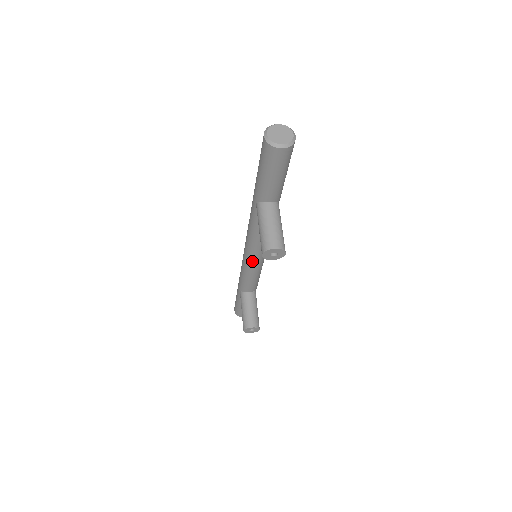
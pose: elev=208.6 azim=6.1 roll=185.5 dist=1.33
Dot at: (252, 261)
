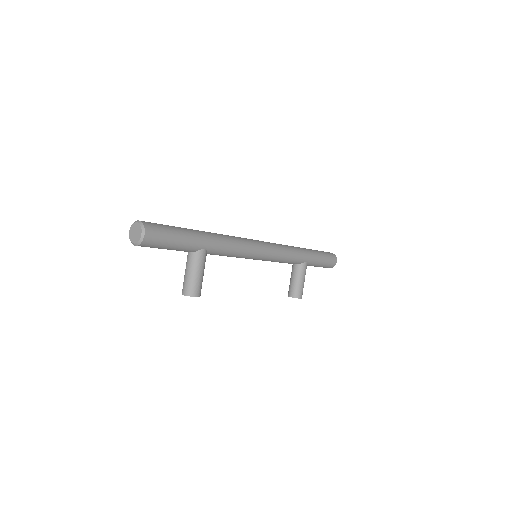
Dot at: occluded
